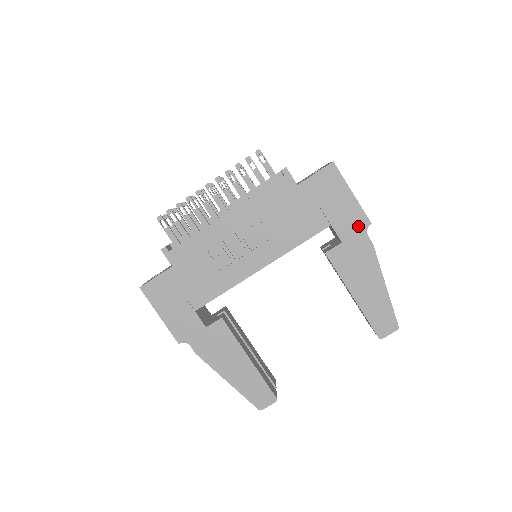
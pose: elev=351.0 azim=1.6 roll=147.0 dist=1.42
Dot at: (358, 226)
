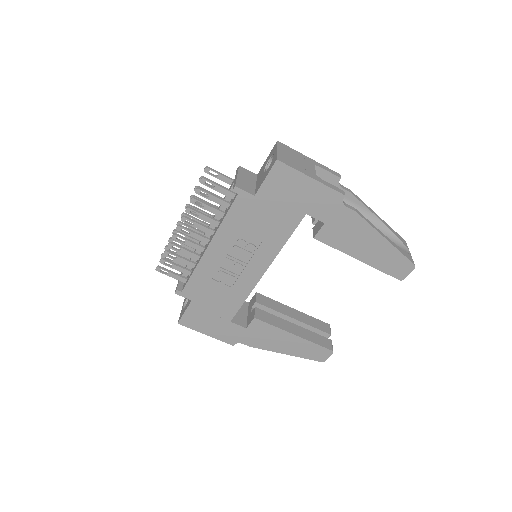
Dot at: (333, 203)
